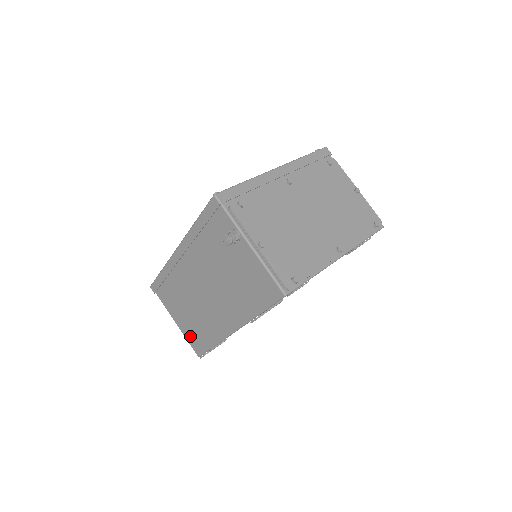
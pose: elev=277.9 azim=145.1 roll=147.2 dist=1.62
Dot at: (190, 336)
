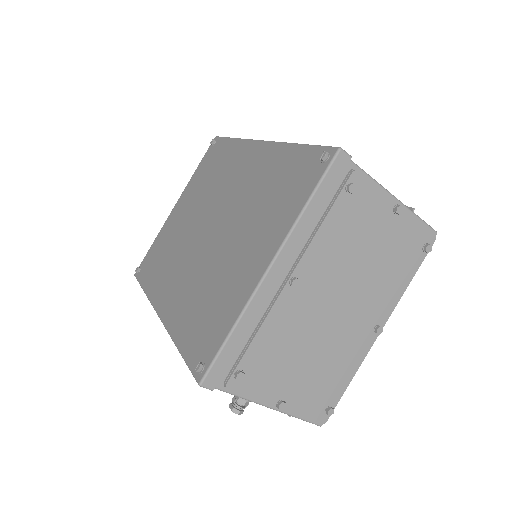
Dot at: occluded
